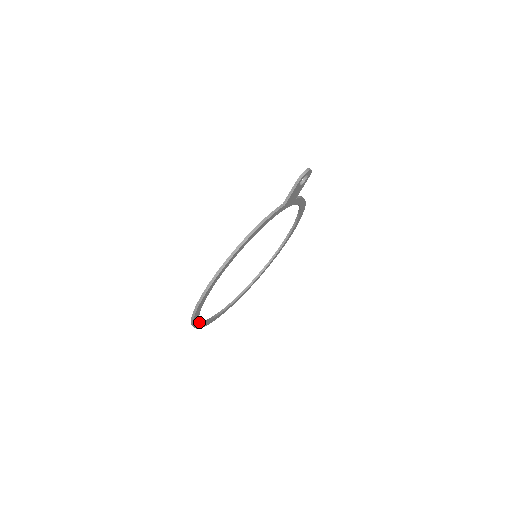
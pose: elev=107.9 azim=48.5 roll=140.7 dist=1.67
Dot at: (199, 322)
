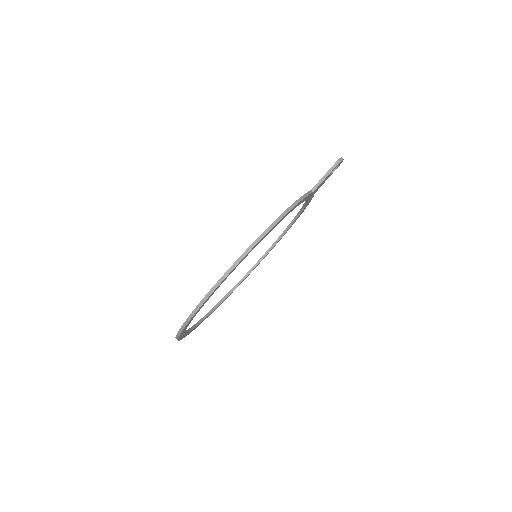
Dot at: (187, 325)
